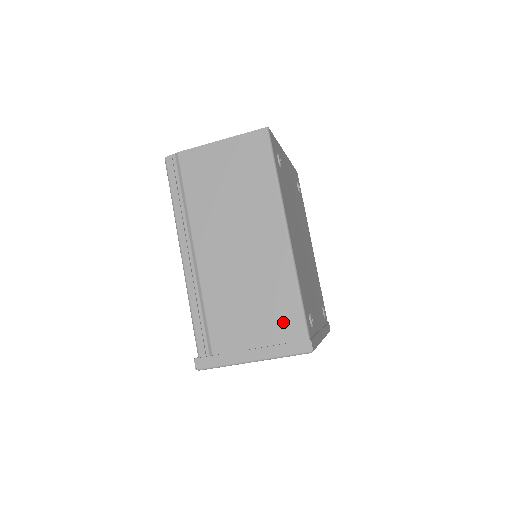
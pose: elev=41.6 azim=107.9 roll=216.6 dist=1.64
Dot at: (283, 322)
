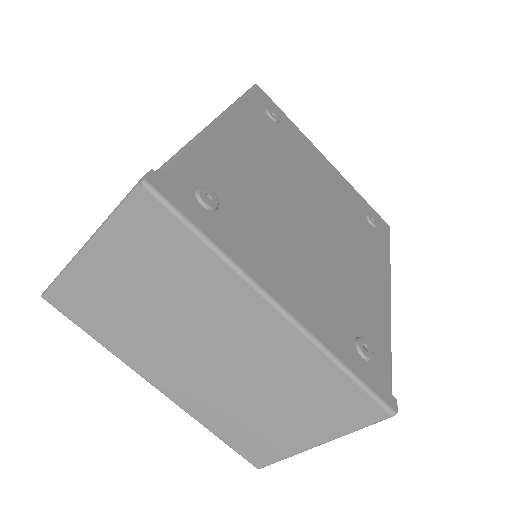
Dot at: occluded
